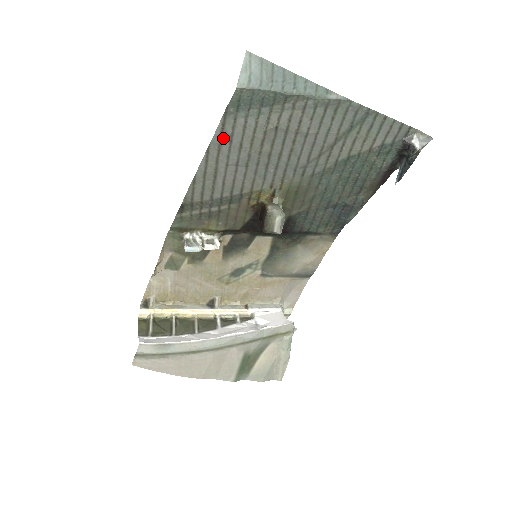
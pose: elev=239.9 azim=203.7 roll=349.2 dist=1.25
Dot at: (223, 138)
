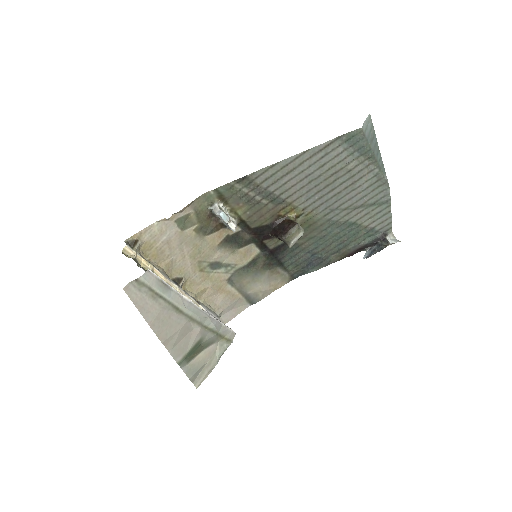
Dot at: (321, 151)
